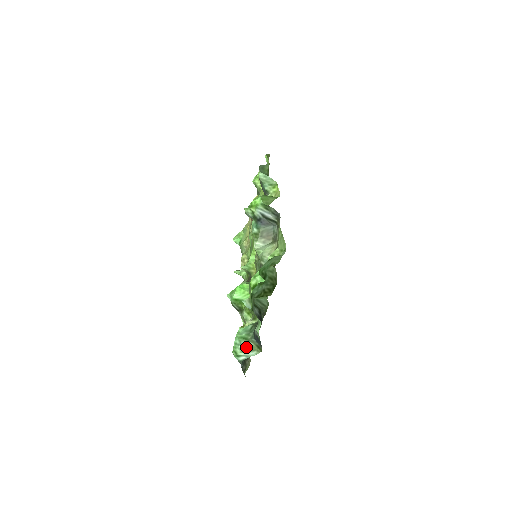
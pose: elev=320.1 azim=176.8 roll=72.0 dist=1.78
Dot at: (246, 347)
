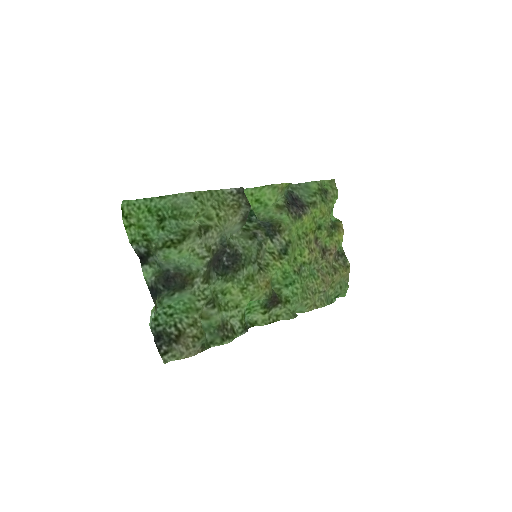
Dot at: (153, 308)
